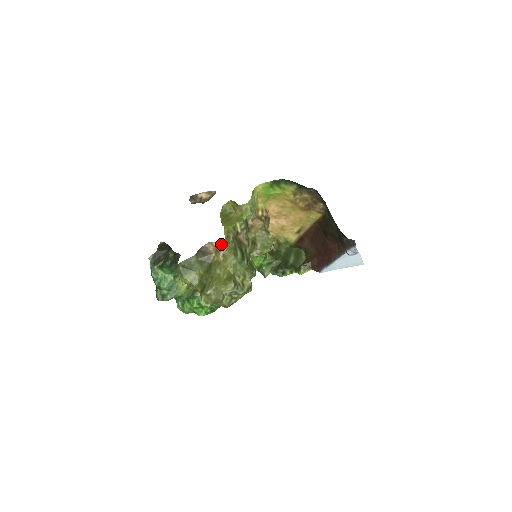
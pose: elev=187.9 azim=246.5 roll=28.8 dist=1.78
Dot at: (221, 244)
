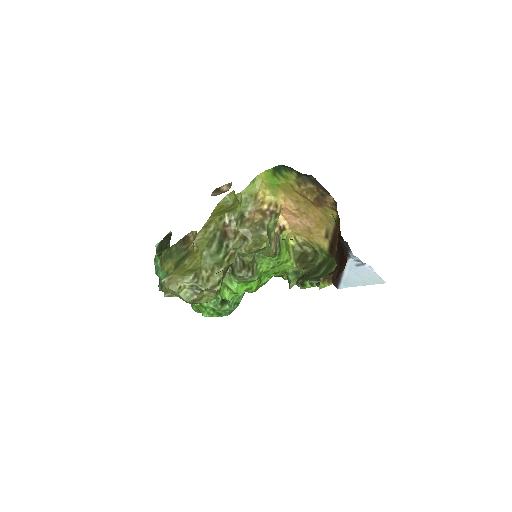
Dot at: (196, 233)
